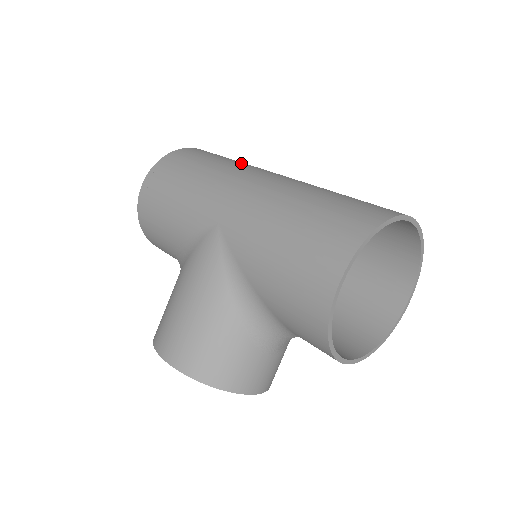
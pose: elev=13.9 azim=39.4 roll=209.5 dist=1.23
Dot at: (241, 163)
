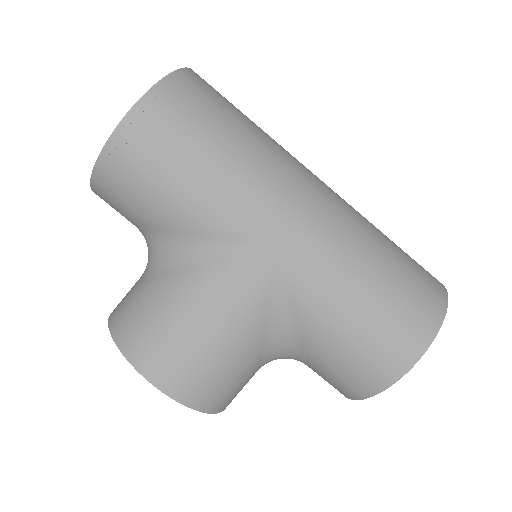
Dot at: (273, 140)
